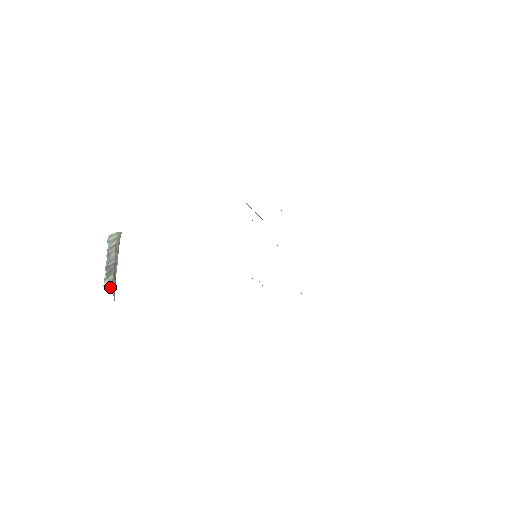
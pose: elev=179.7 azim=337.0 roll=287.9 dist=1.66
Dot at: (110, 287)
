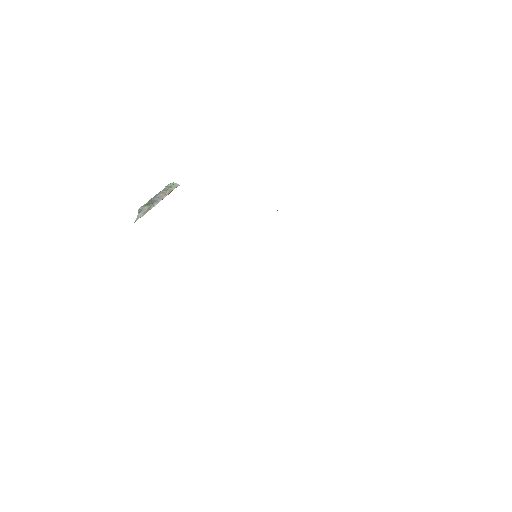
Dot at: (139, 212)
